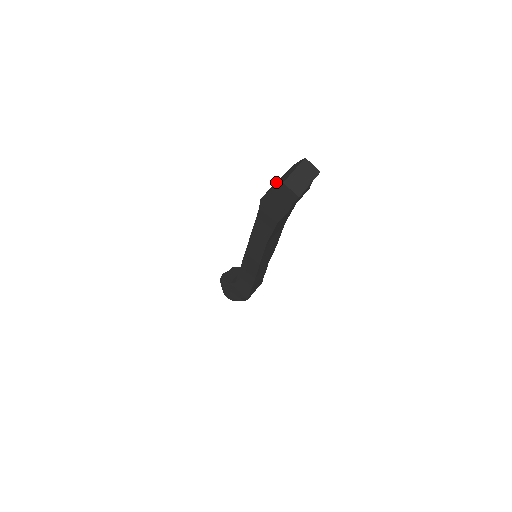
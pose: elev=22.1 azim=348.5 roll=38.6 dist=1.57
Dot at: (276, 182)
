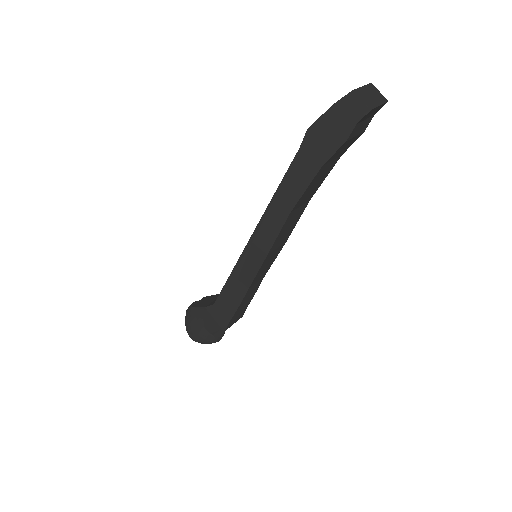
Dot at: occluded
